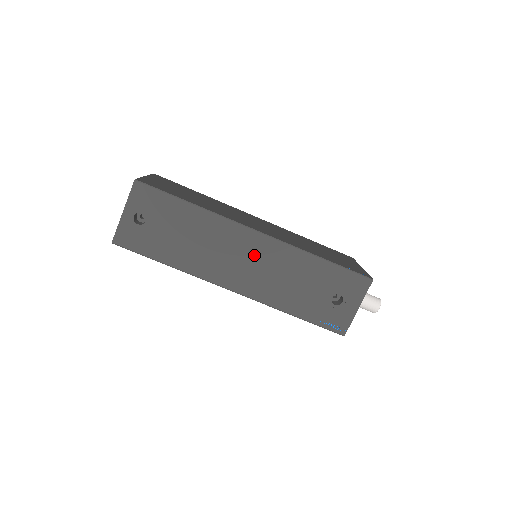
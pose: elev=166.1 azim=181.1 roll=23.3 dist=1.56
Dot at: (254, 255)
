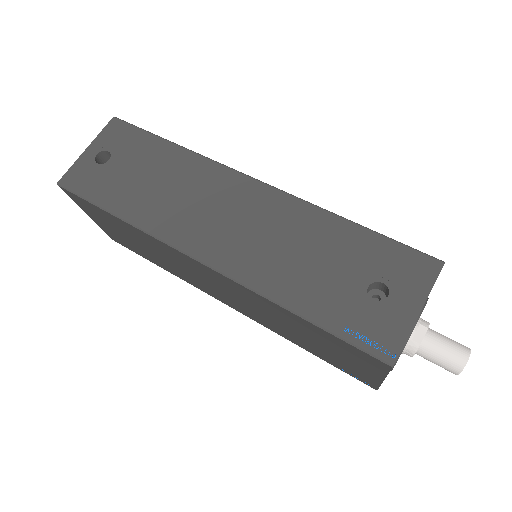
Dot at: (244, 210)
